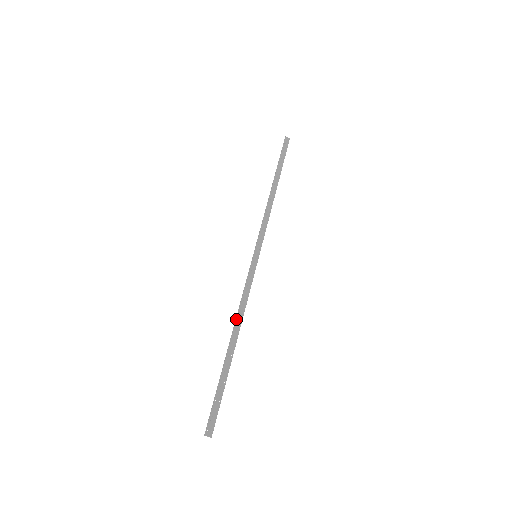
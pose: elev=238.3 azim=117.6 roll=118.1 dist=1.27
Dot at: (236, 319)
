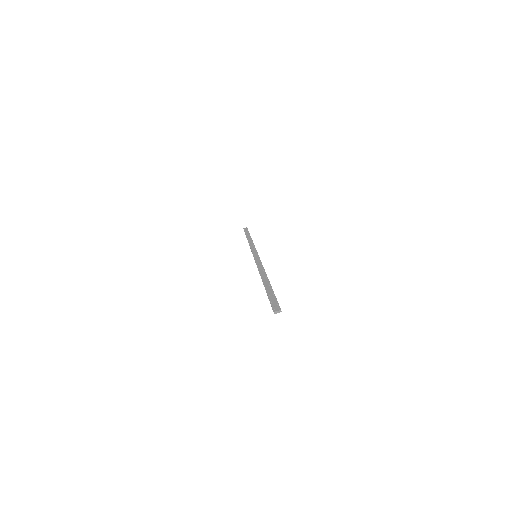
Dot at: occluded
